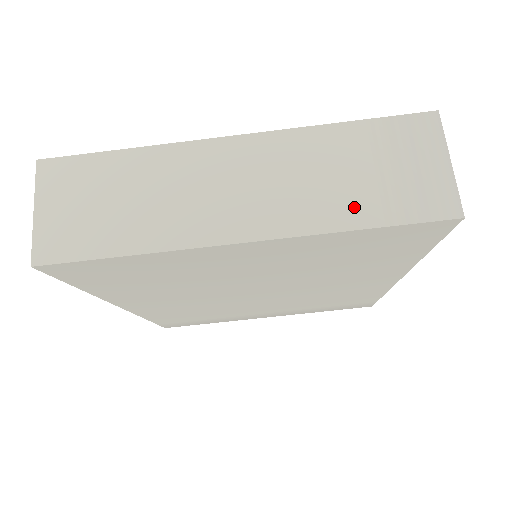
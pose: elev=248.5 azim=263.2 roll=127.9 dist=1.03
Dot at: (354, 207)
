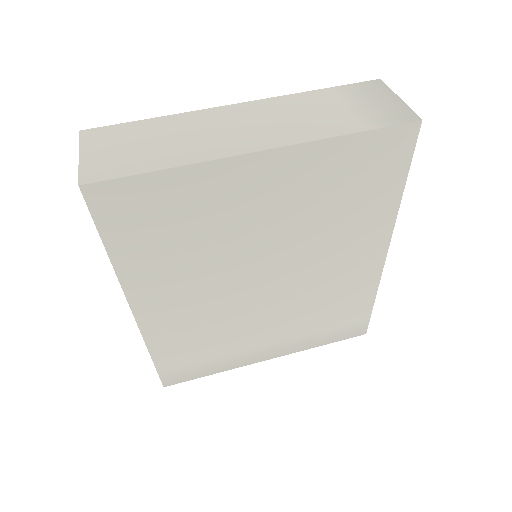
Dot at: (340, 124)
